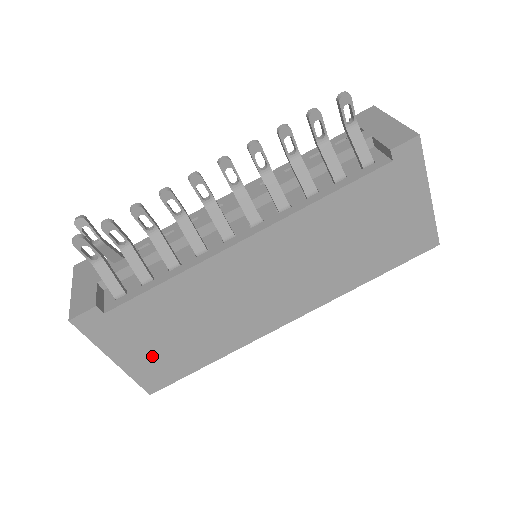
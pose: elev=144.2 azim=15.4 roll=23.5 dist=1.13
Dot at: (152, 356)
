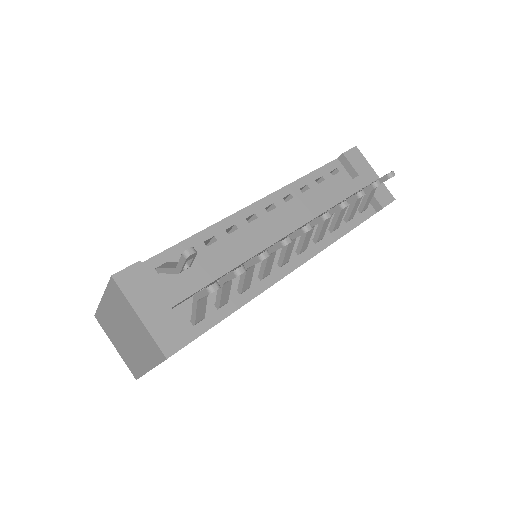
Dot at: occluded
